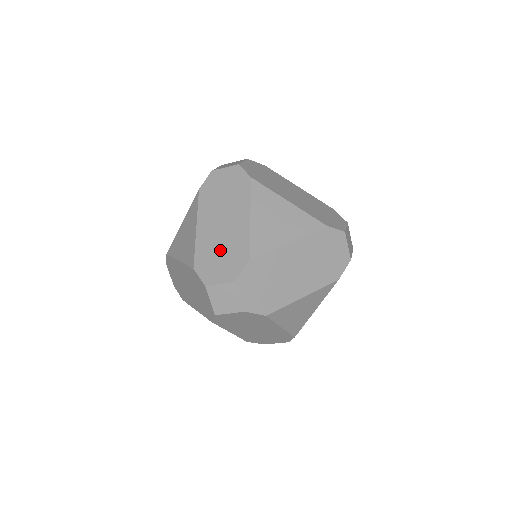
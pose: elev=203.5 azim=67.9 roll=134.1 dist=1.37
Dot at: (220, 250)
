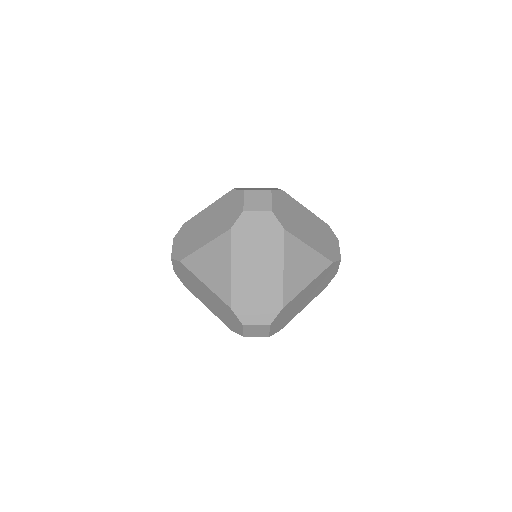
Dot at: occluded
